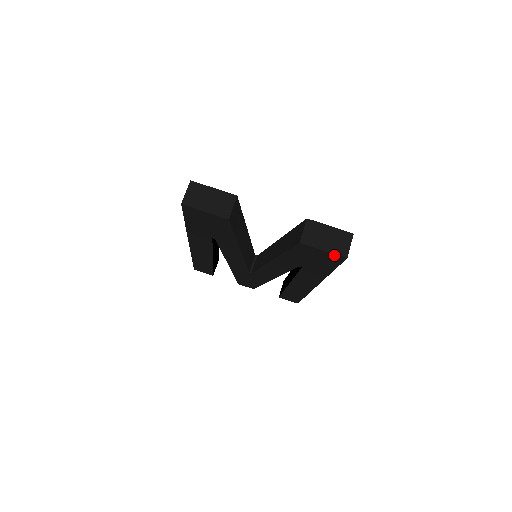
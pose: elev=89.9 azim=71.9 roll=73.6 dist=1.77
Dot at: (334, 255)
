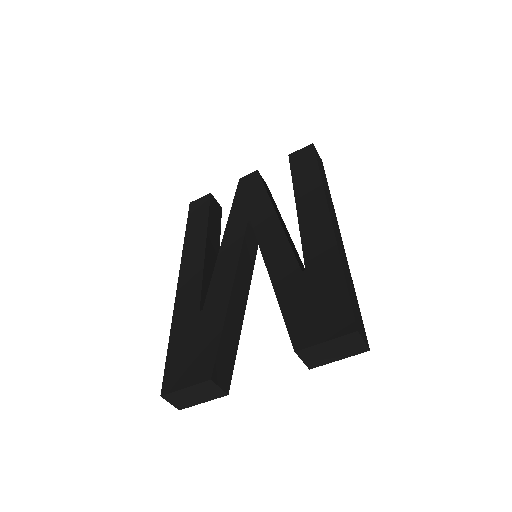
Dot at: (353, 351)
